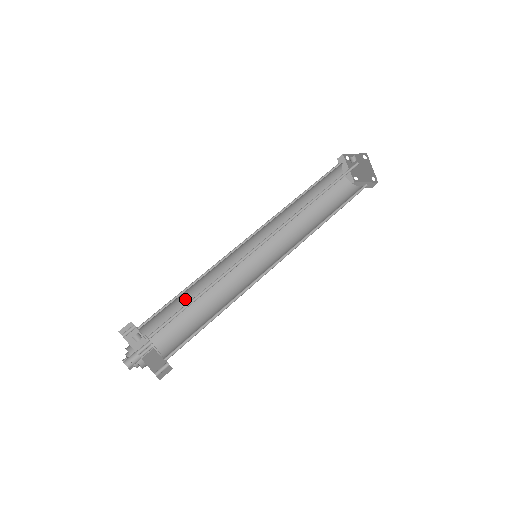
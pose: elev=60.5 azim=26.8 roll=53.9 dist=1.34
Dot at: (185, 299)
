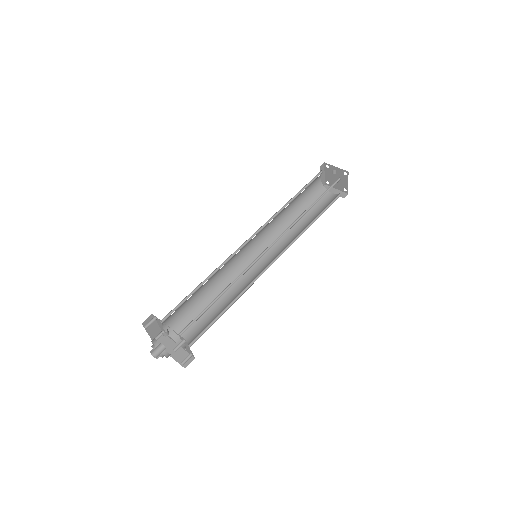
Dot at: (196, 292)
